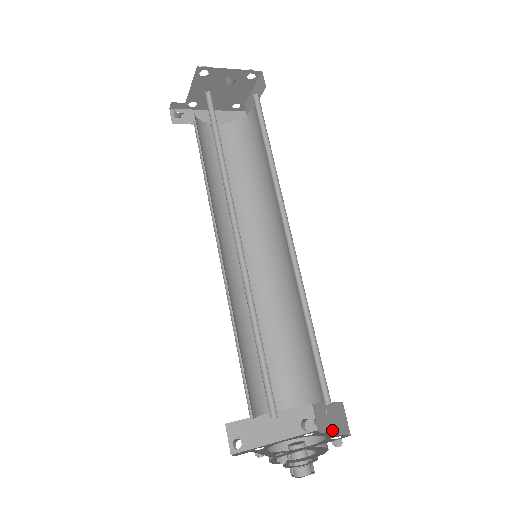
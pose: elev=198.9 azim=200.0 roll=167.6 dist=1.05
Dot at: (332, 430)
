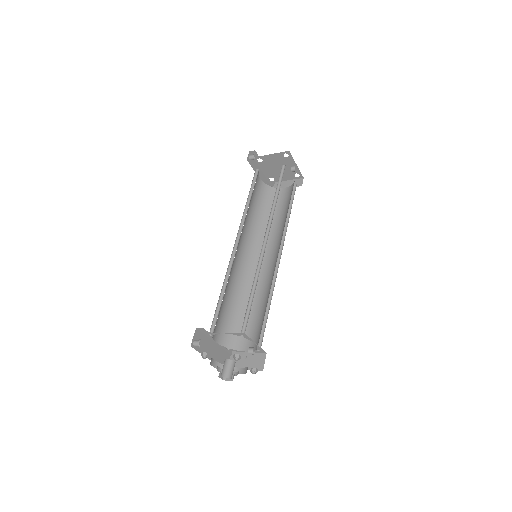
Dot at: occluded
